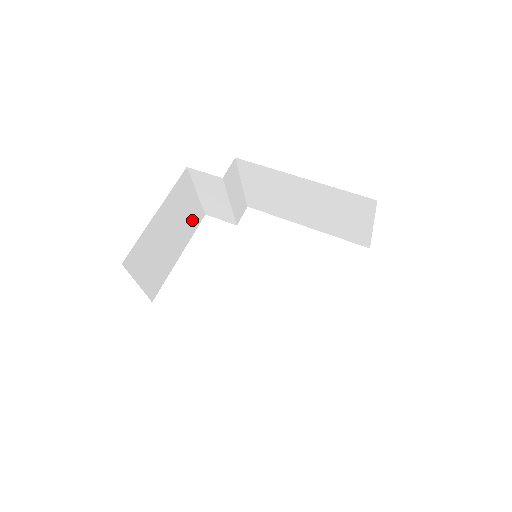
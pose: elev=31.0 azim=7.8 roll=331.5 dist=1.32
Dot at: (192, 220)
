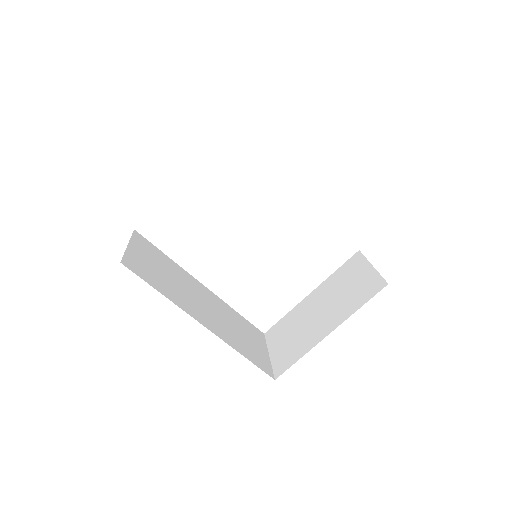
Dot at: occluded
